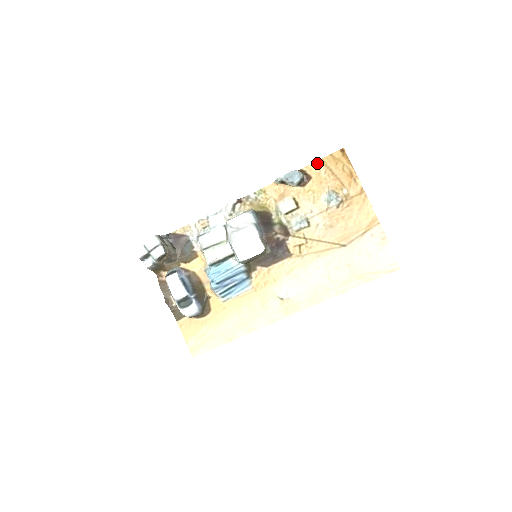
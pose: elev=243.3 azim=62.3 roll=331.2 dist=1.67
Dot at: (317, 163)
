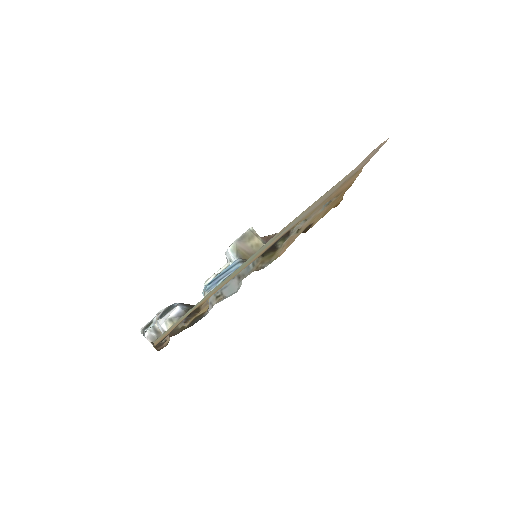
Dot at: occluded
